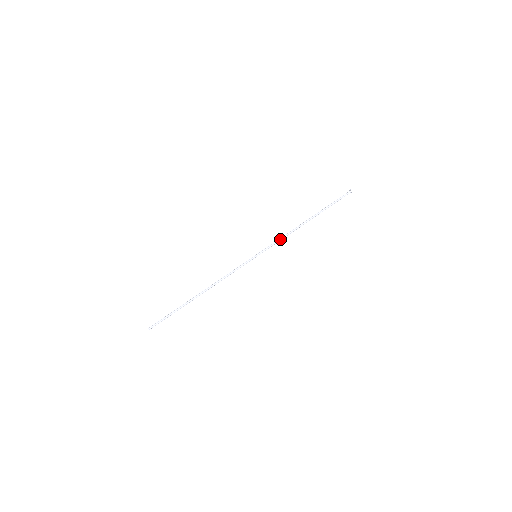
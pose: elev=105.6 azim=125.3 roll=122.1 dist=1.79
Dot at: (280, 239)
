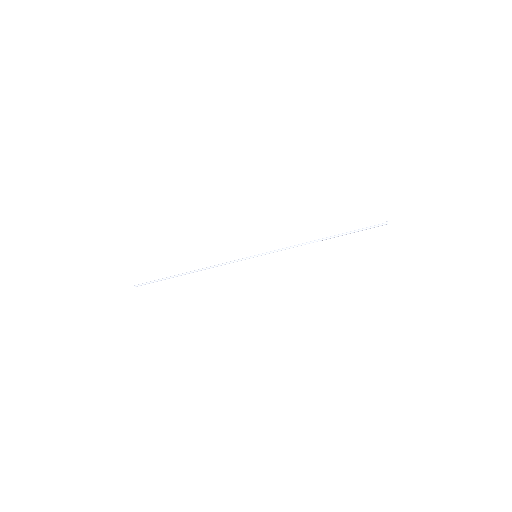
Dot at: (287, 248)
